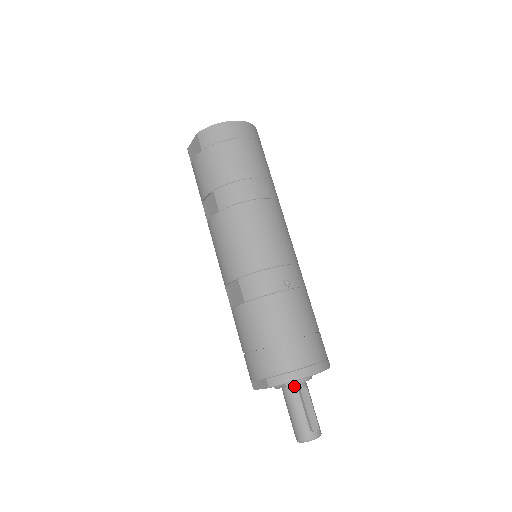
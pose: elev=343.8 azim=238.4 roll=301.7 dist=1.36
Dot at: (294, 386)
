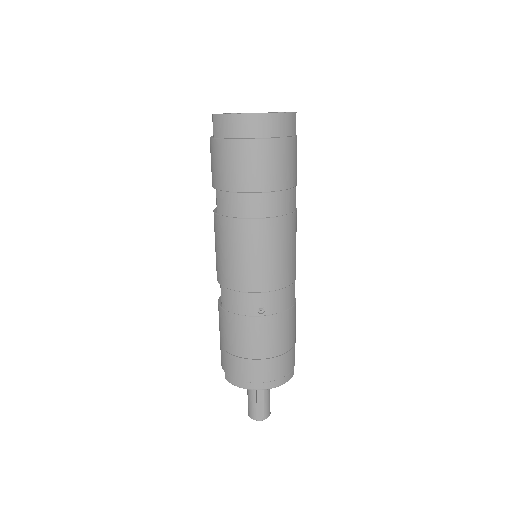
Dot at: occluded
